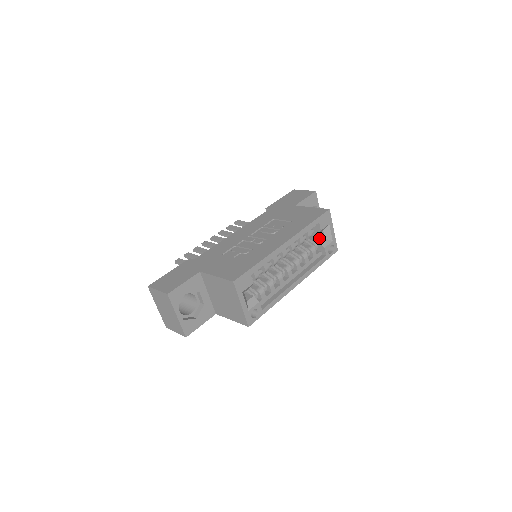
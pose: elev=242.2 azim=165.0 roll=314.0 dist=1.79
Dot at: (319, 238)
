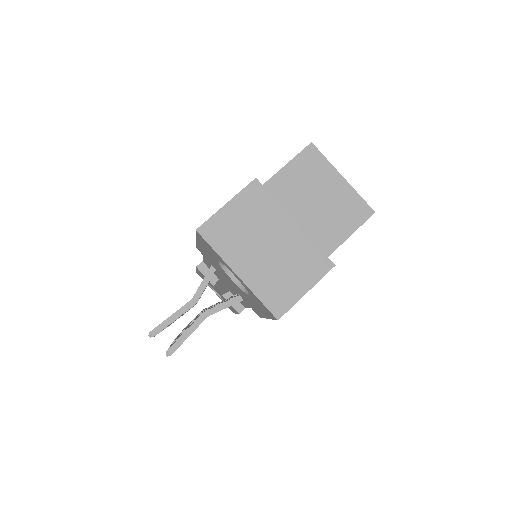
Dot at: occluded
